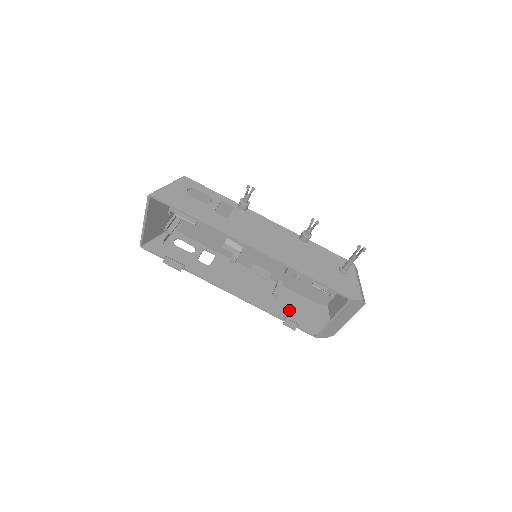
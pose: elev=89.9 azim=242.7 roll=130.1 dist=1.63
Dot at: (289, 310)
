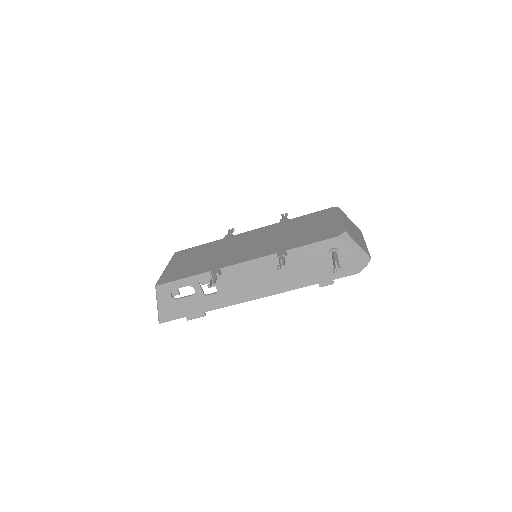
Dot at: occluded
